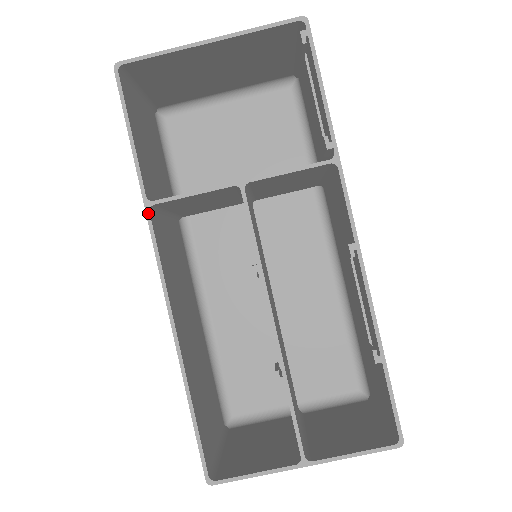
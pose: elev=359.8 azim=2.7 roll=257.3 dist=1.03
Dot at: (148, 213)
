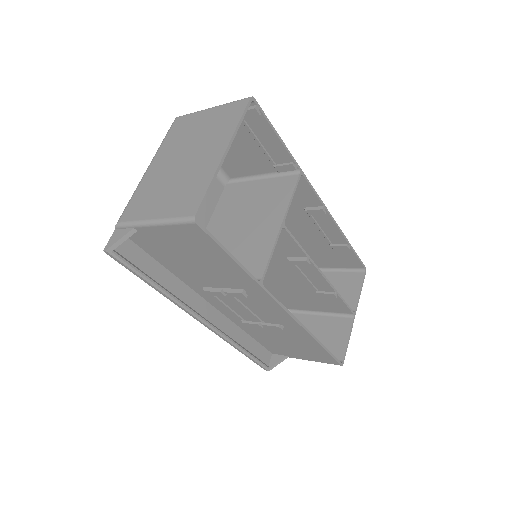
Dot at: (264, 288)
